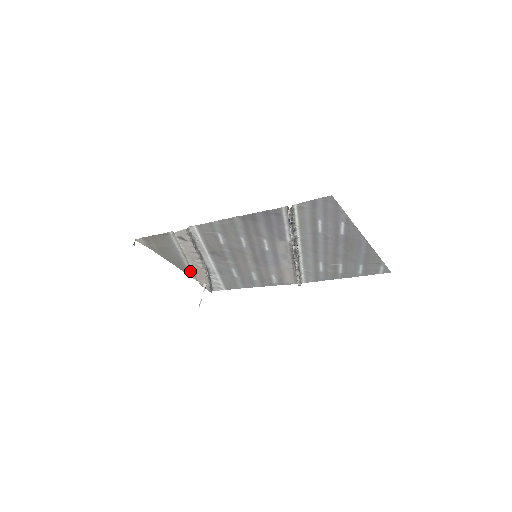
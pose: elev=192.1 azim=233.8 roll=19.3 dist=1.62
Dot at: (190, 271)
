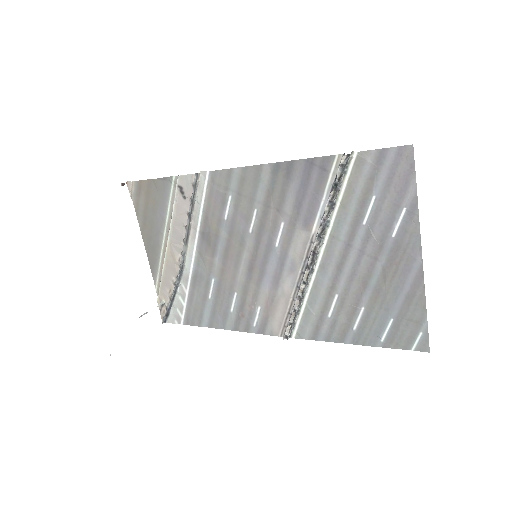
Dot at: (159, 269)
